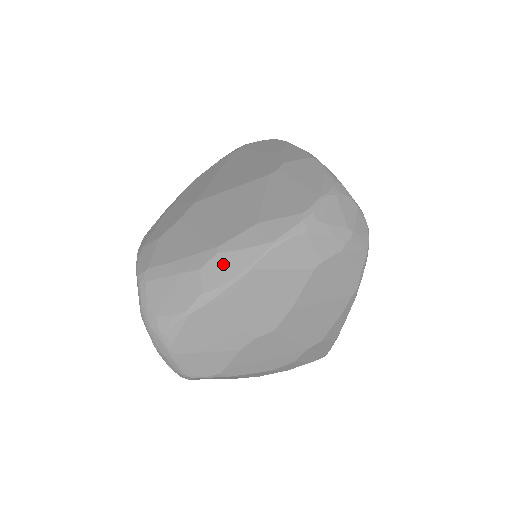
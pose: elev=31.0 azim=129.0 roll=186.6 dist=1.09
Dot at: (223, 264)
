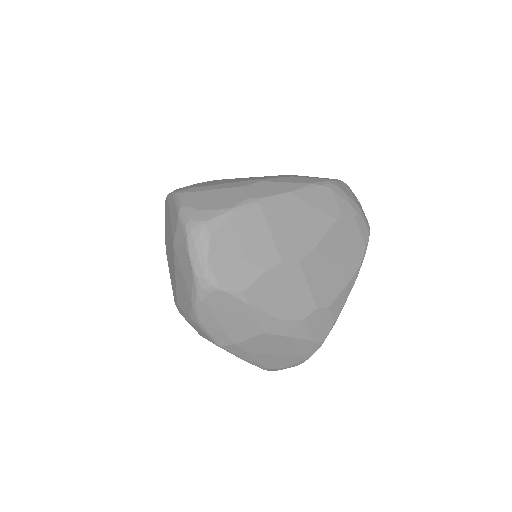
Dot at: (267, 186)
